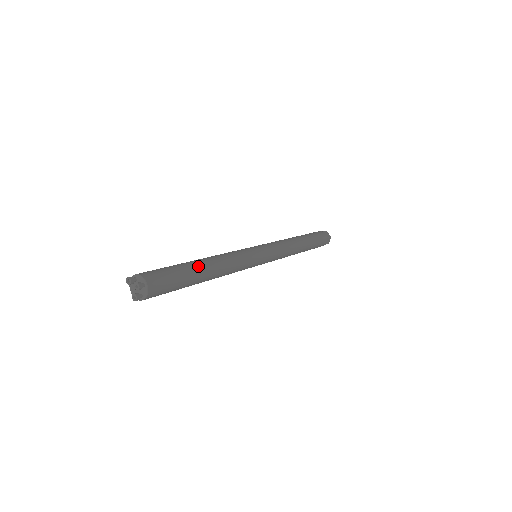
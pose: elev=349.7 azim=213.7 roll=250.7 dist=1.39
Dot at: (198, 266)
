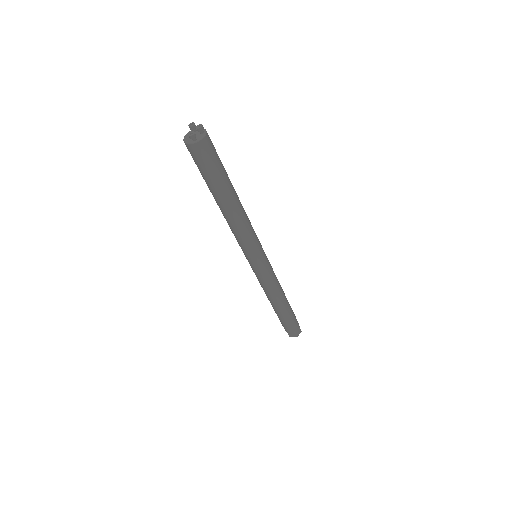
Dot at: occluded
